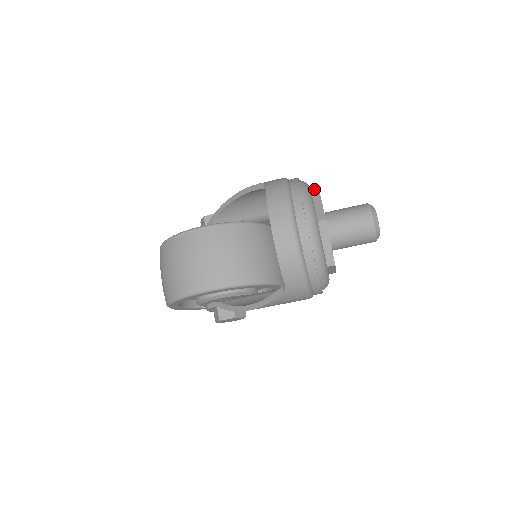
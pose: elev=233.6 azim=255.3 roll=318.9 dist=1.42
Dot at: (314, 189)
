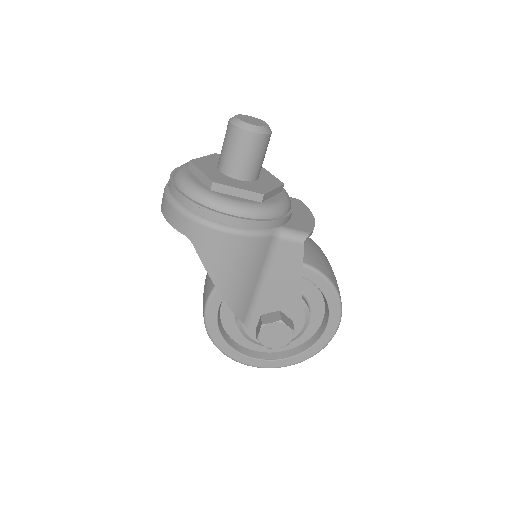
Dot at: occluded
